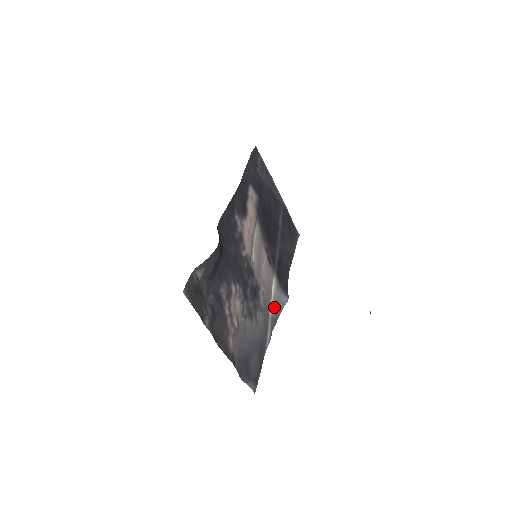
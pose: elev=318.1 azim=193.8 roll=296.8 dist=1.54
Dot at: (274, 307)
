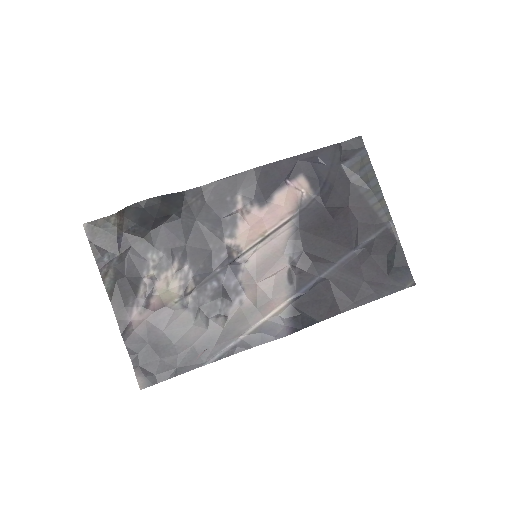
Dot at: (256, 331)
